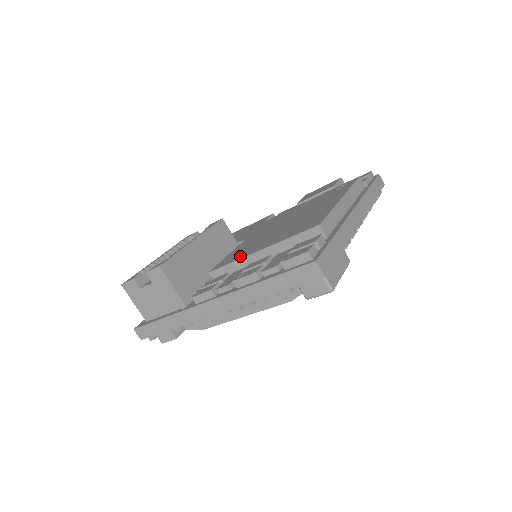
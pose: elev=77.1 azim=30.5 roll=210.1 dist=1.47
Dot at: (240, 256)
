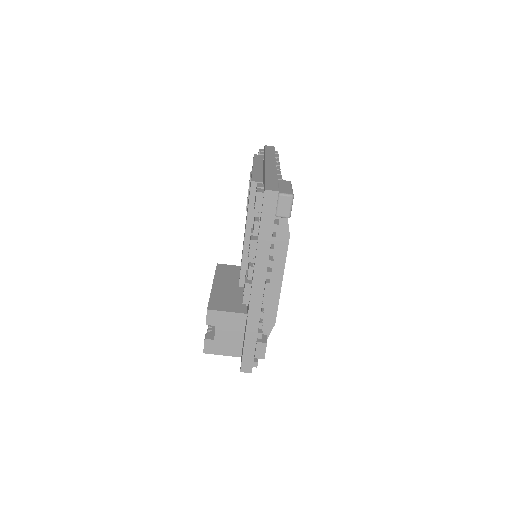
Dot at: occluded
